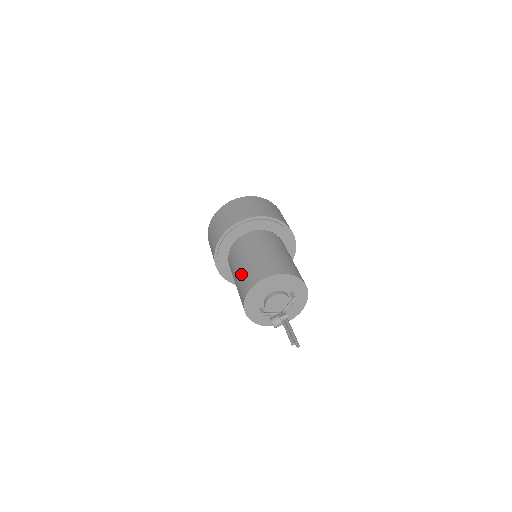
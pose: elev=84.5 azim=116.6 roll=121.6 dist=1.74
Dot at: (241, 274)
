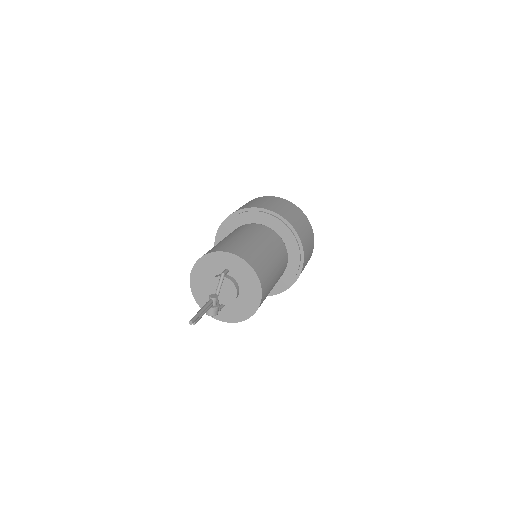
Dot at: occluded
